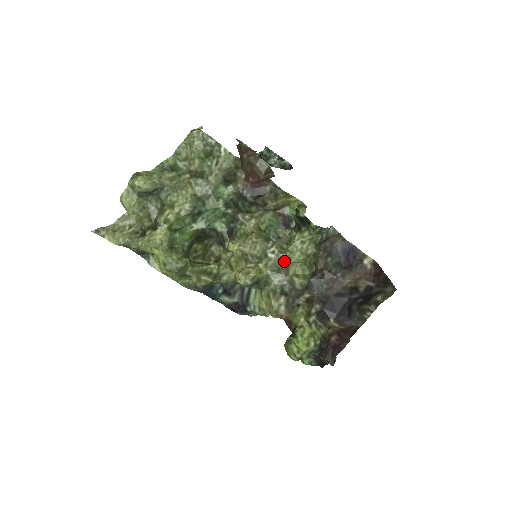
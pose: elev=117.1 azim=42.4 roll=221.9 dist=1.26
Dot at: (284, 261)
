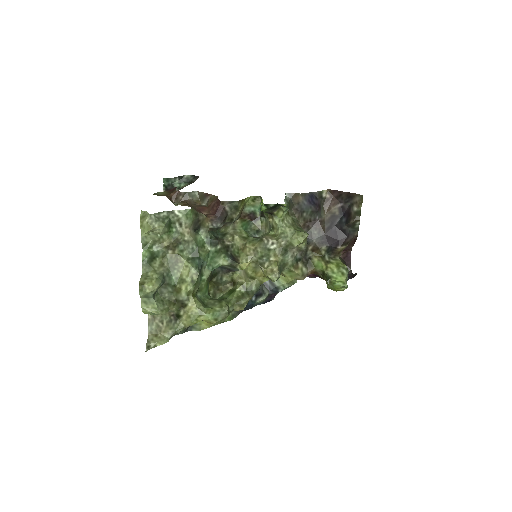
Dot at: (285, 242)
